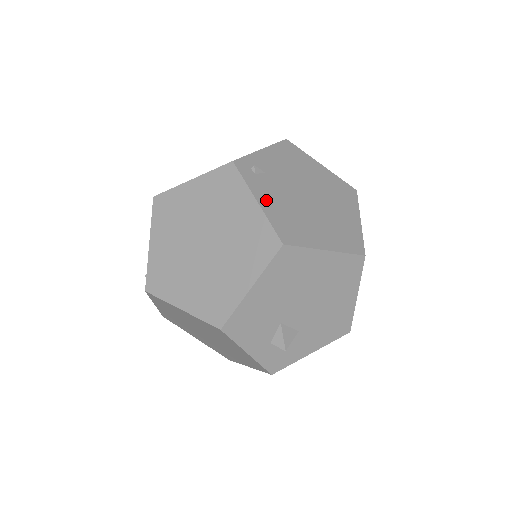
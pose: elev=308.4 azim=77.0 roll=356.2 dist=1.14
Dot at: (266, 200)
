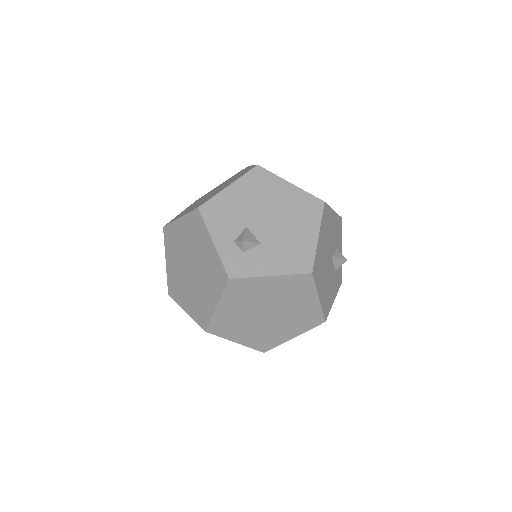
Dot at: occluded
